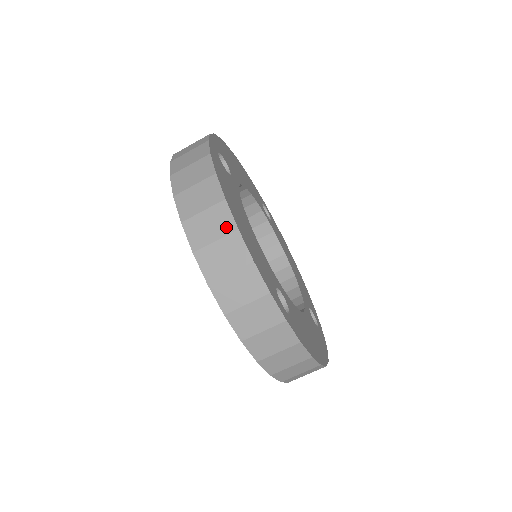
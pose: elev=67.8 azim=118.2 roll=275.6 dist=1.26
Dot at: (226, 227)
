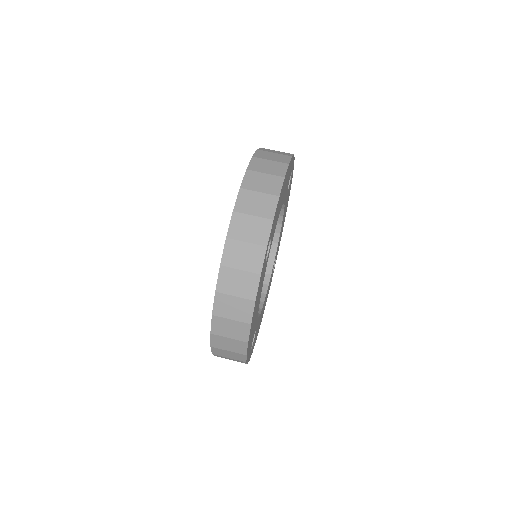
Dot at: (278, 172)
